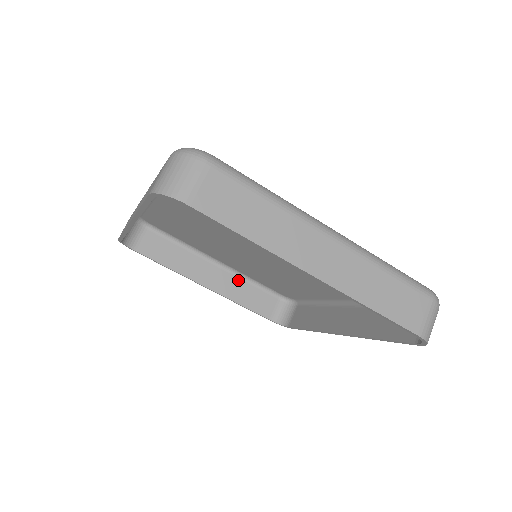
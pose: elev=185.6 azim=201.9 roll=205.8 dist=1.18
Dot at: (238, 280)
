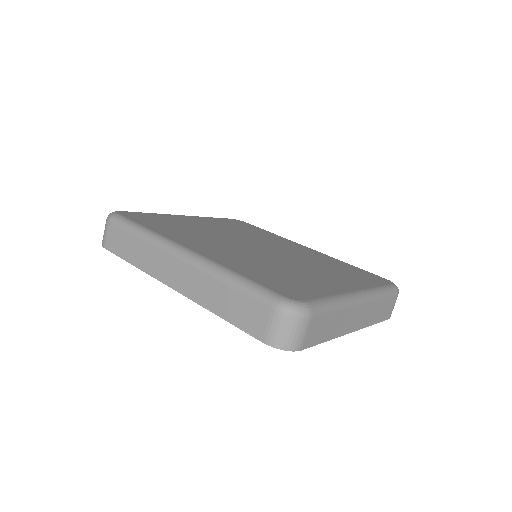
Dot at: occluded
